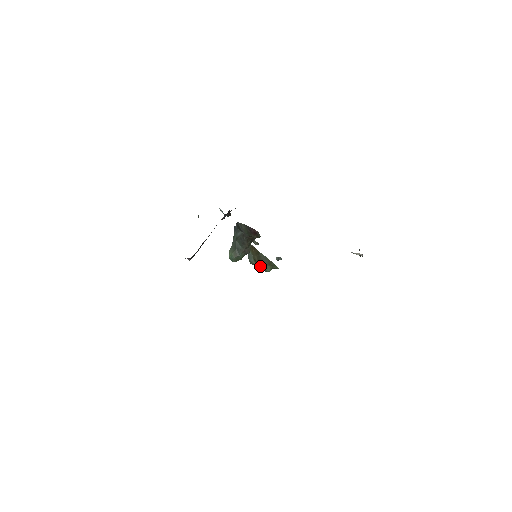
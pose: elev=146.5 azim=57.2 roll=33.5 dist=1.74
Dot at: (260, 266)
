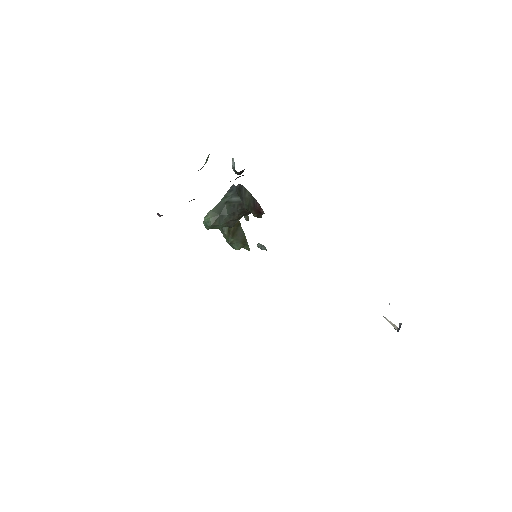
Dot at: (231, 240)
